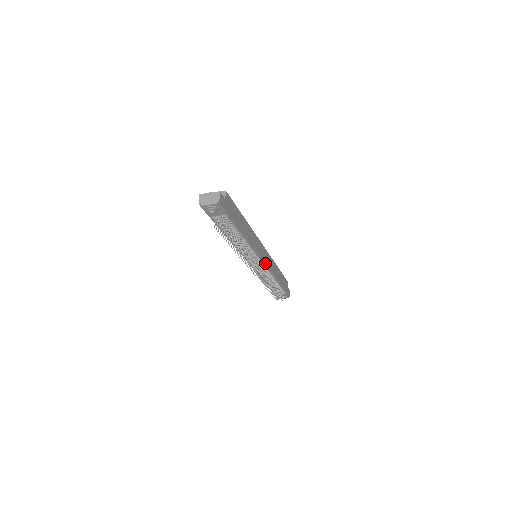
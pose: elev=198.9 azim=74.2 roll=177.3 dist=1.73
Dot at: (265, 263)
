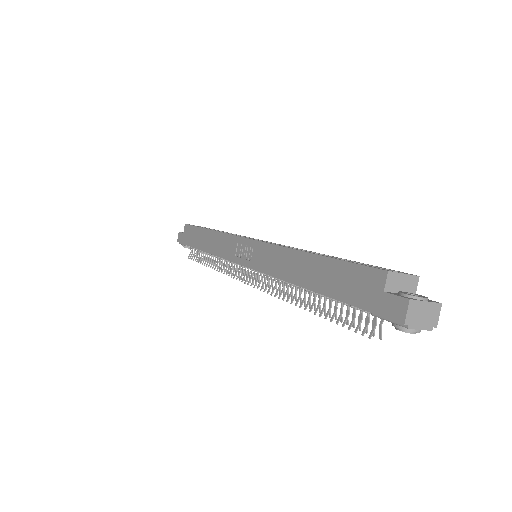
Dot at: occluded
